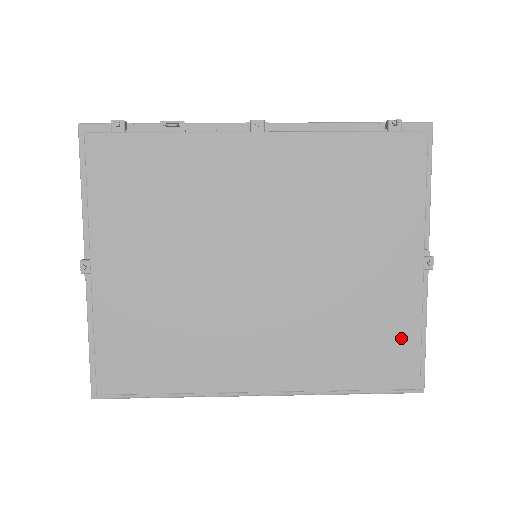
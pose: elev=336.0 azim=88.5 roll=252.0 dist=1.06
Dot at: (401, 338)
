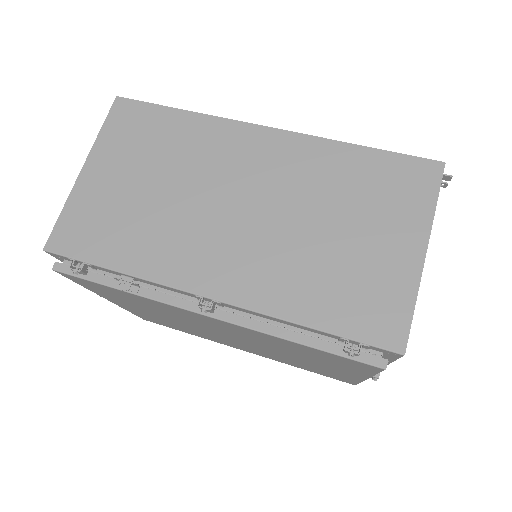
Dot at: (343, 378)
